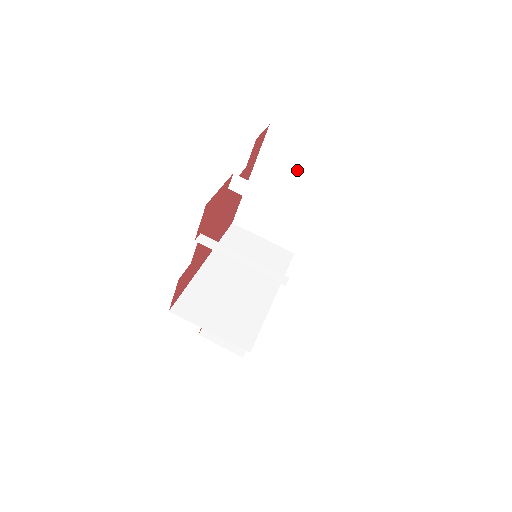
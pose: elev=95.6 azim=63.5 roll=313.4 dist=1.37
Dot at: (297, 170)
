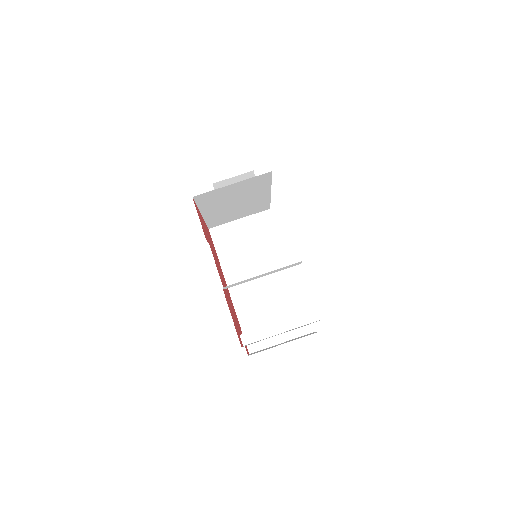
Dot at: (237, 193)
